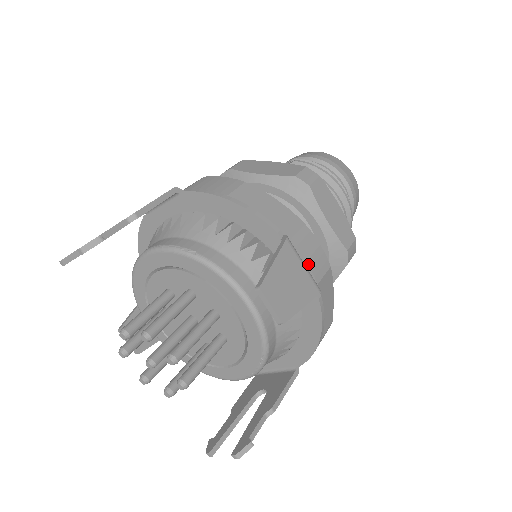
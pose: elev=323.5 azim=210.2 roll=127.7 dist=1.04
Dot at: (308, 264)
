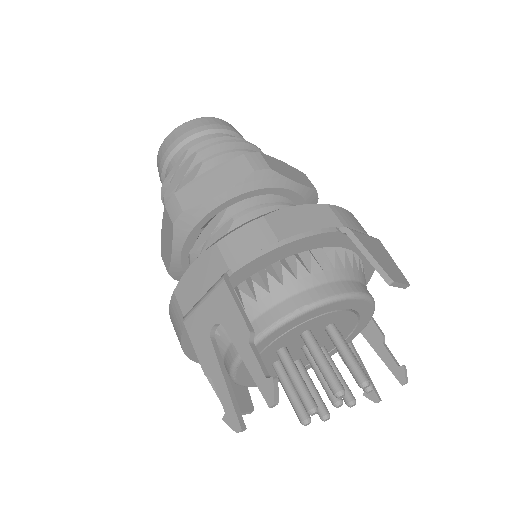
Dot at: (360, 230)
